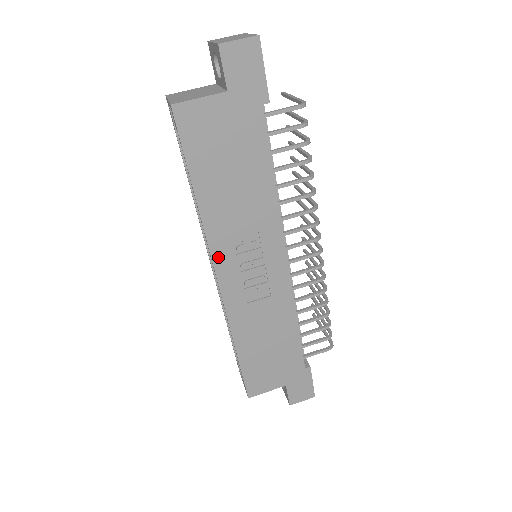
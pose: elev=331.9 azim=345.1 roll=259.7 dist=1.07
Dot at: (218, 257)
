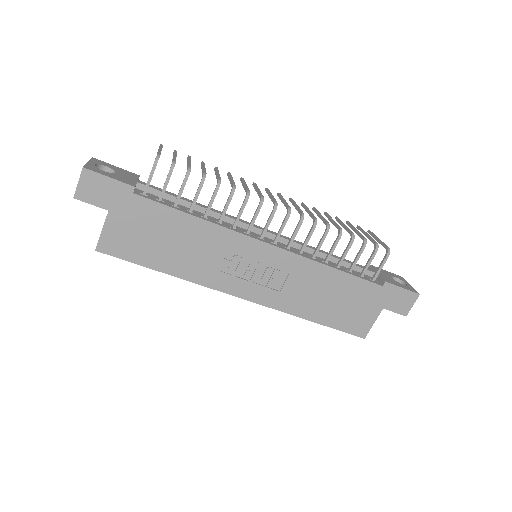
Dot at: (225, 288)
